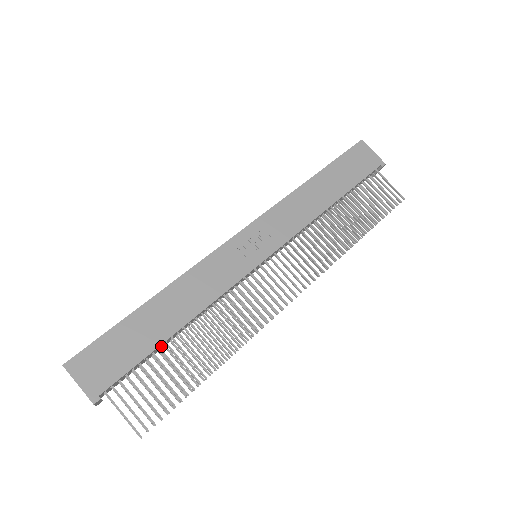
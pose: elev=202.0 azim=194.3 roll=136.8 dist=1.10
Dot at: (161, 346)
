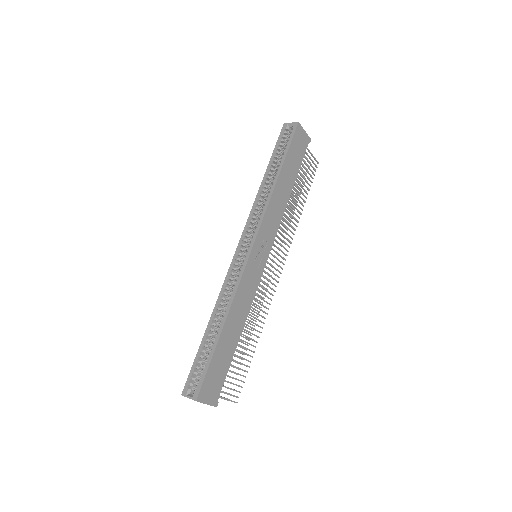
Dot at: occluded
